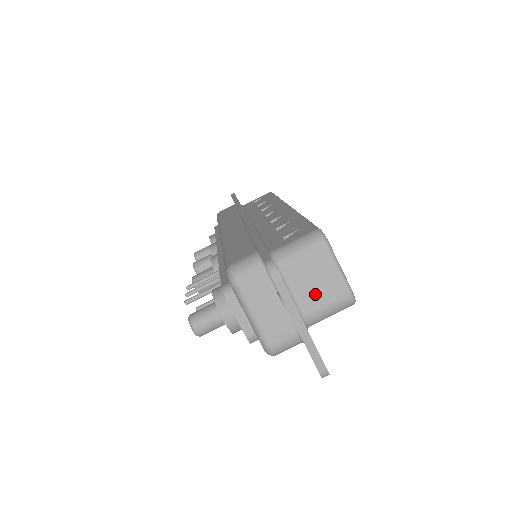
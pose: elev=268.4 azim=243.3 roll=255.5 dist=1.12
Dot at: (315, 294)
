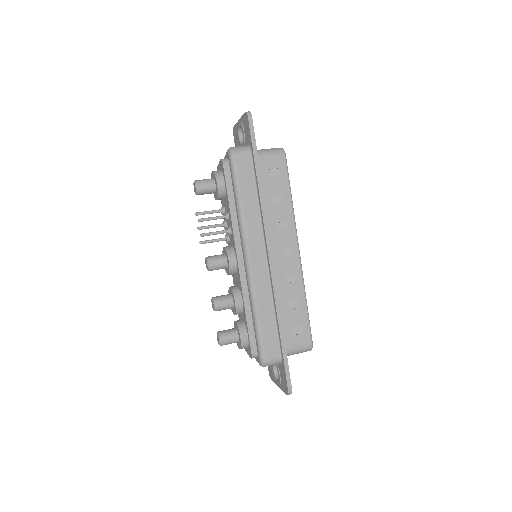
Dot at: occluded
